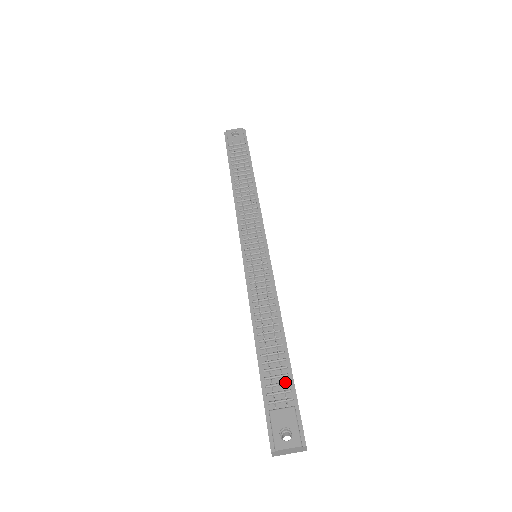
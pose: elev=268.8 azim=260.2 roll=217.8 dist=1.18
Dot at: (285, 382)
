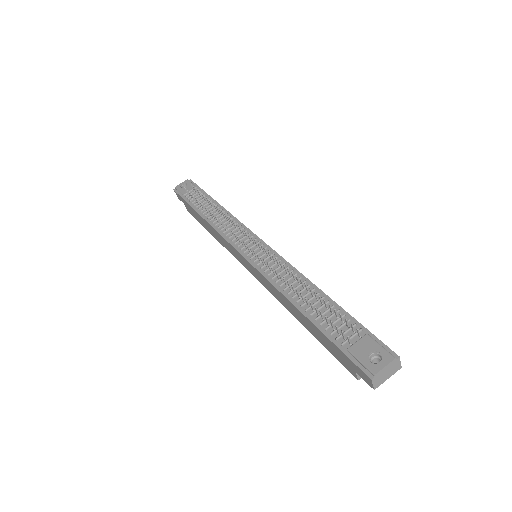
Dot at: (346, 321)
